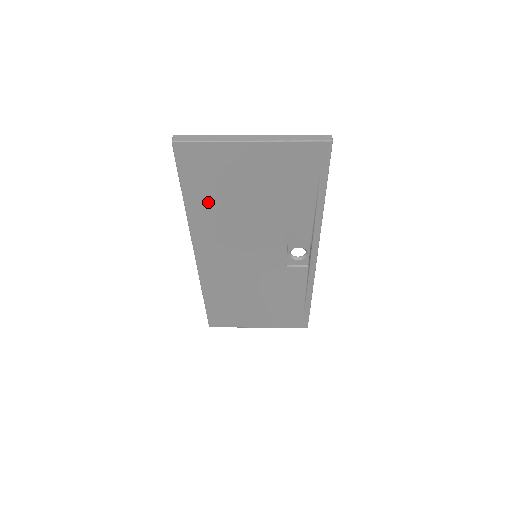
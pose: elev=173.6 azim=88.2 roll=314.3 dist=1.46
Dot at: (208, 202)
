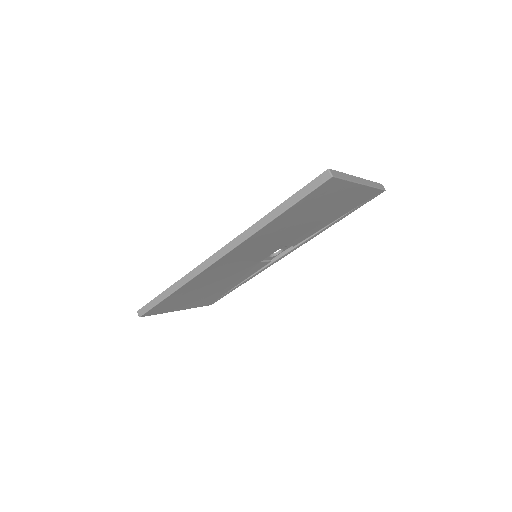
Dot at: (288, 219)
